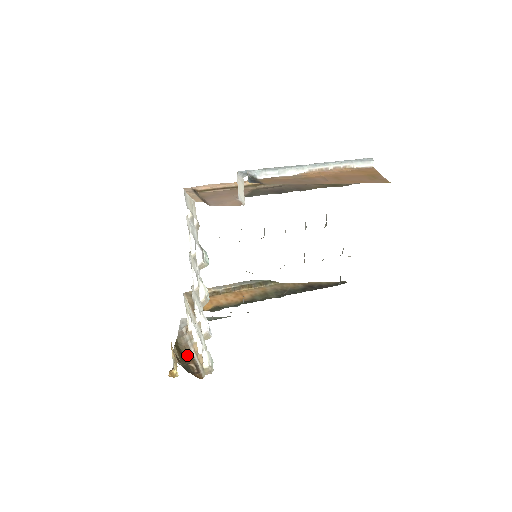
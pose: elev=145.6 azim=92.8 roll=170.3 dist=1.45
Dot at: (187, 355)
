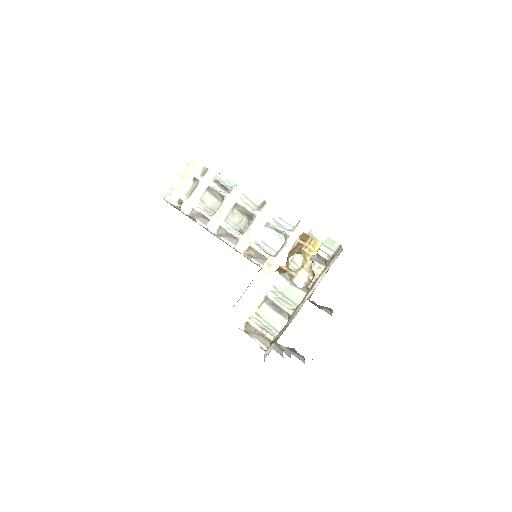
Dot at: occluded
